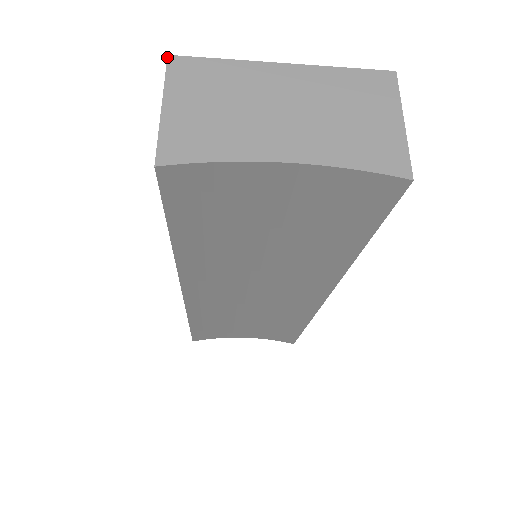
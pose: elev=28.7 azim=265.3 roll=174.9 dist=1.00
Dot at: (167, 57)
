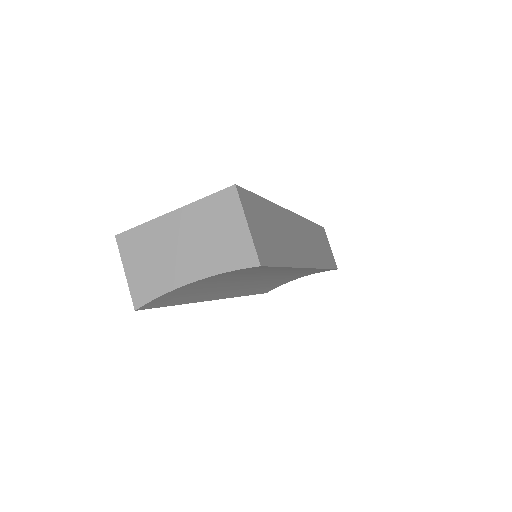
Dot at: (115, 237)
